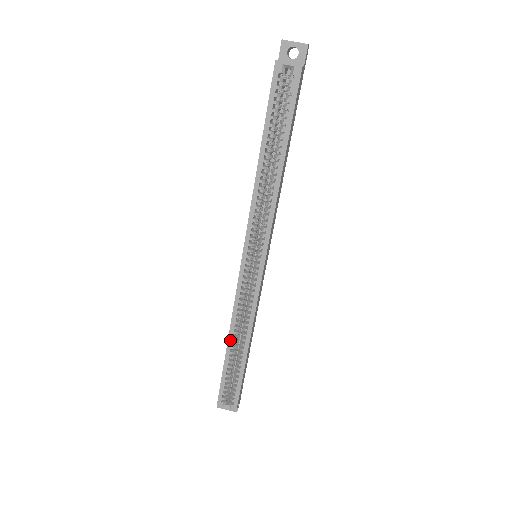
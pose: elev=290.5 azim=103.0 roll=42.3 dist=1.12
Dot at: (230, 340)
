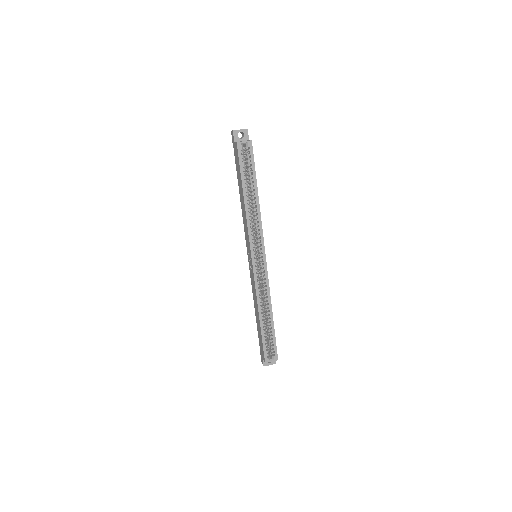
Dot at: (260, 313)
